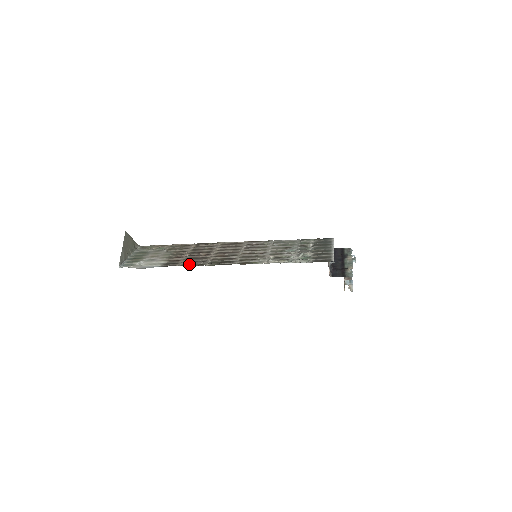
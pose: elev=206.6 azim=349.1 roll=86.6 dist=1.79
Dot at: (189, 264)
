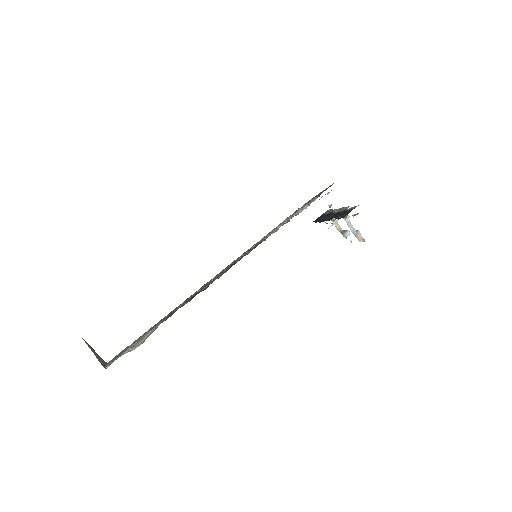
Dot at: (196, 294)
